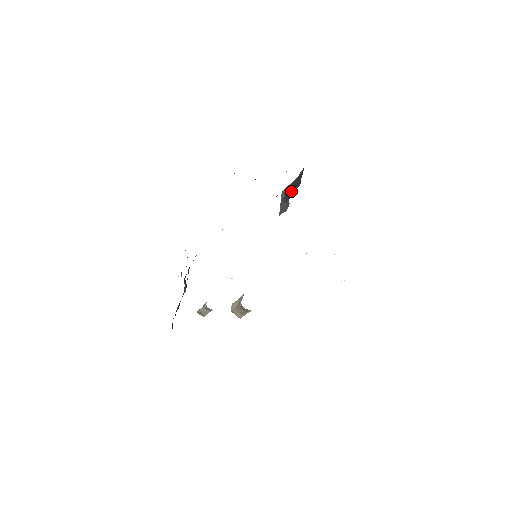
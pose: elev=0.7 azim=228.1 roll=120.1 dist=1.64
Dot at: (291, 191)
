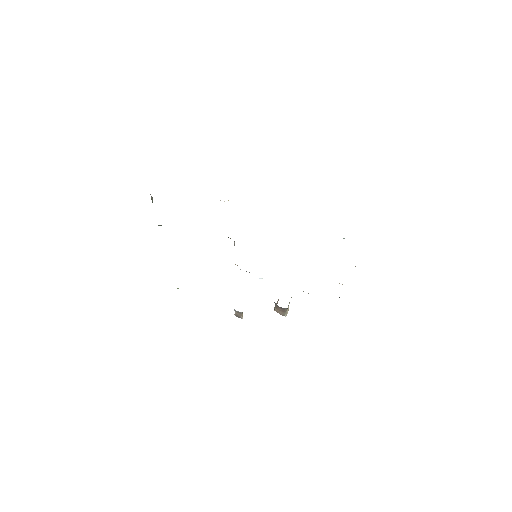
Dot at: occluded
